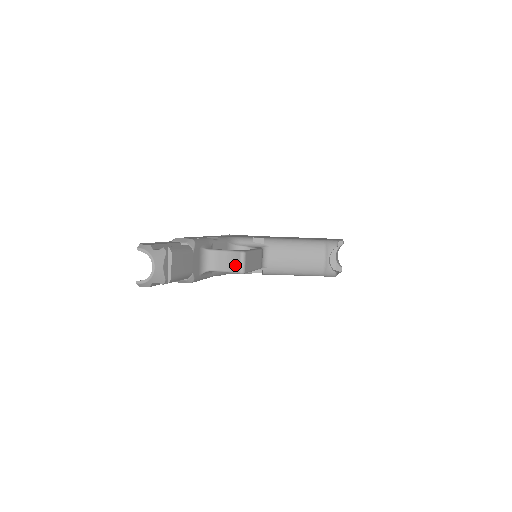
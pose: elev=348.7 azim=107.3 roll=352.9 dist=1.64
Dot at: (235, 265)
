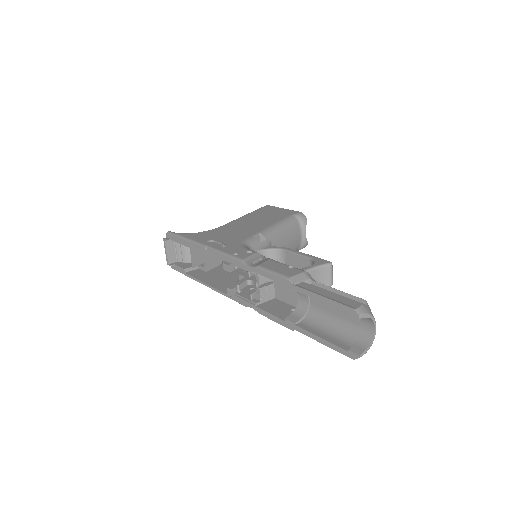
Dot at: (325, 280)
